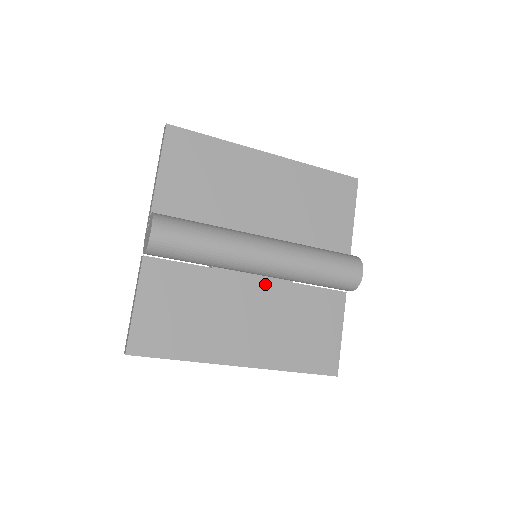
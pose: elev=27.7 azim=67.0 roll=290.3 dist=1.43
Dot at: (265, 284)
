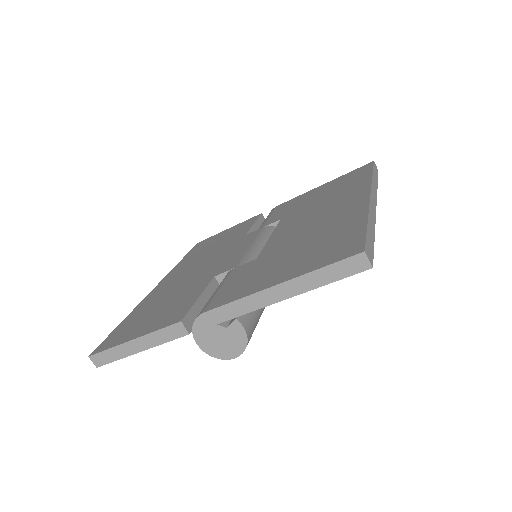
Dot at: occluded
